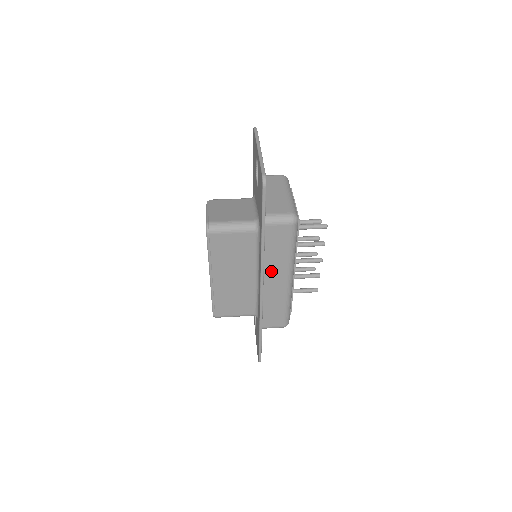
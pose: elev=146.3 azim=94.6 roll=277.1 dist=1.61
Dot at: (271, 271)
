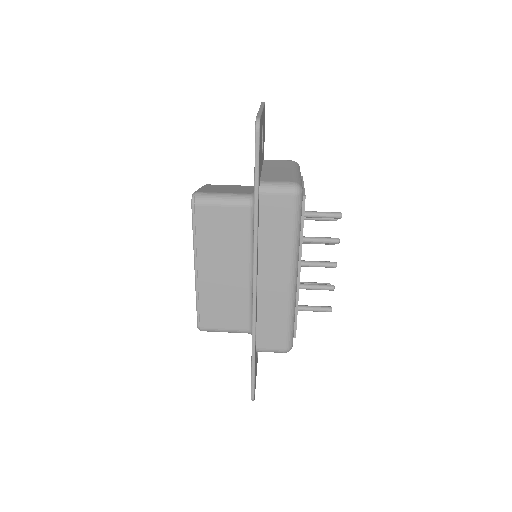
Dot at: (268, 263)
